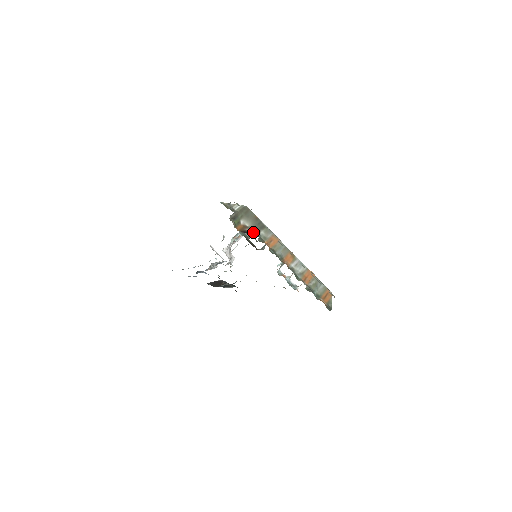
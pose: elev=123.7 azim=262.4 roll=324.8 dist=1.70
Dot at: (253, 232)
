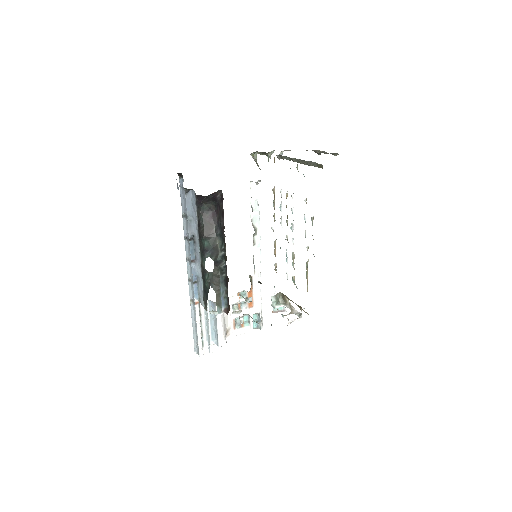
Dot at: occluded
